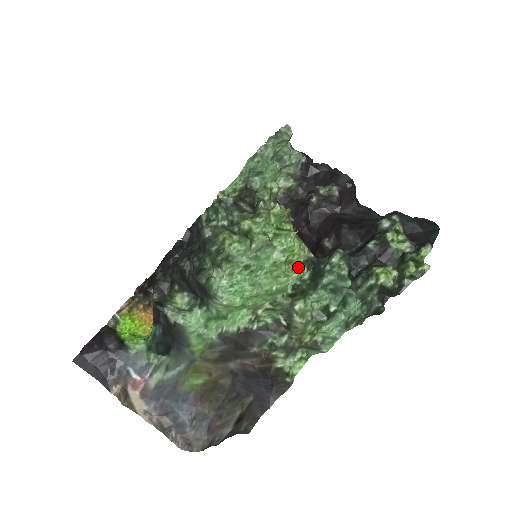
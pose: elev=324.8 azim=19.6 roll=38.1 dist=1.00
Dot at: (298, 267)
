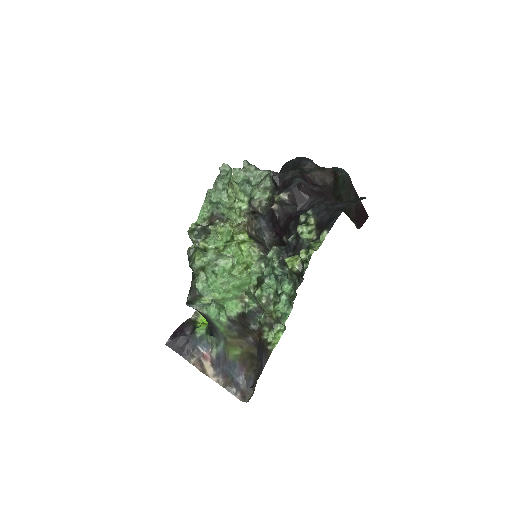
Dot at: (255, 264)
